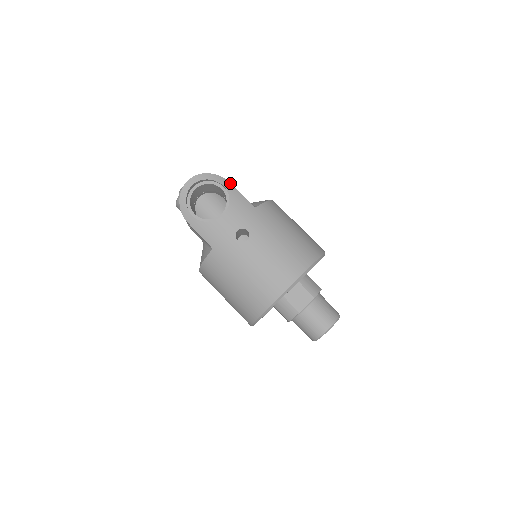
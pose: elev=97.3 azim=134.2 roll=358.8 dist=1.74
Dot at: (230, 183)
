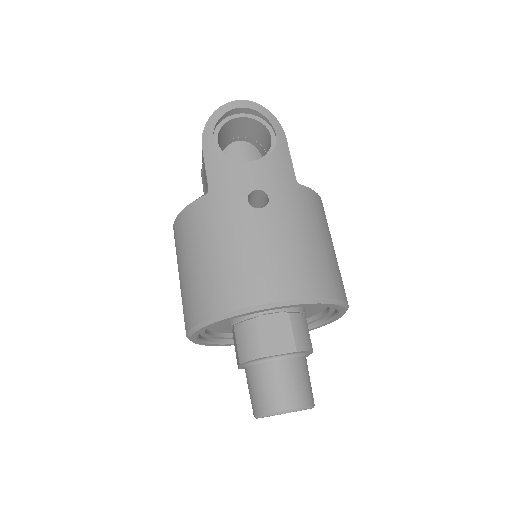
Dot at: (286, 138)
